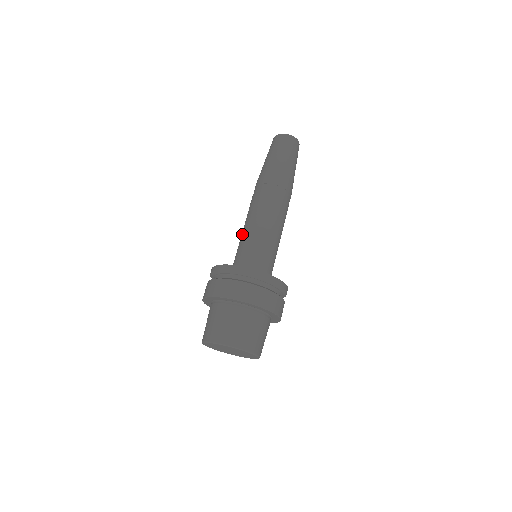
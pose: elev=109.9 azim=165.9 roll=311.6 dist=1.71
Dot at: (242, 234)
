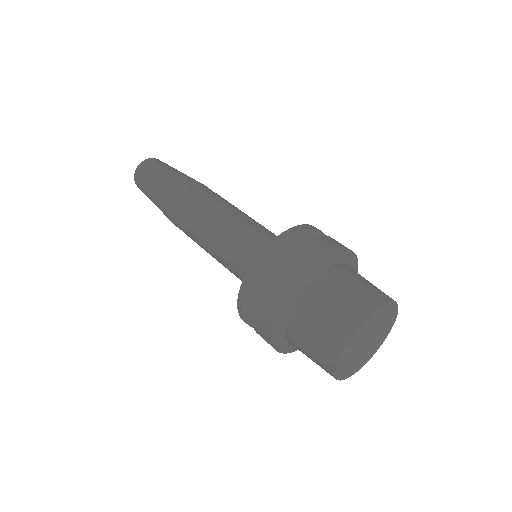
Dot at: (235, 225)
